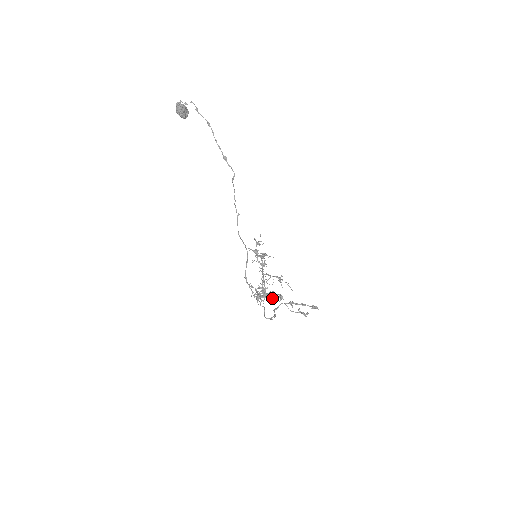
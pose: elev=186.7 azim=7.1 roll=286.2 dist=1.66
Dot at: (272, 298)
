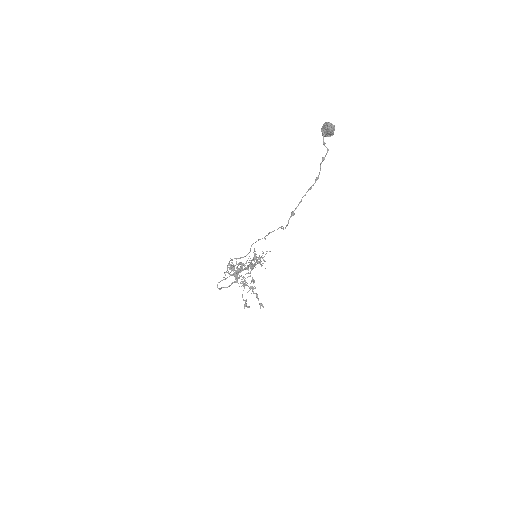
Dot at: (236, 281)
